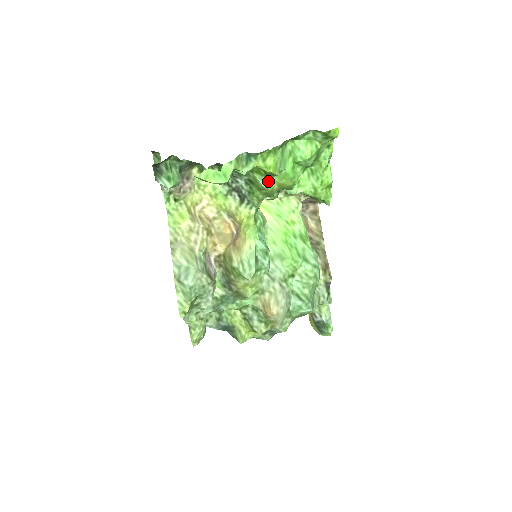
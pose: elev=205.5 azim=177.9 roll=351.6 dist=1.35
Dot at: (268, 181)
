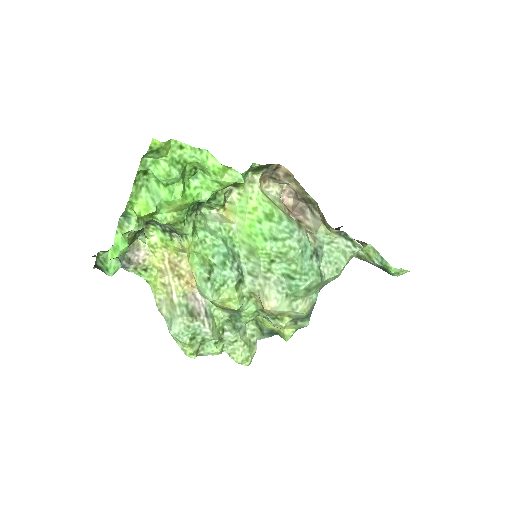
Dot at: (161, 217)
